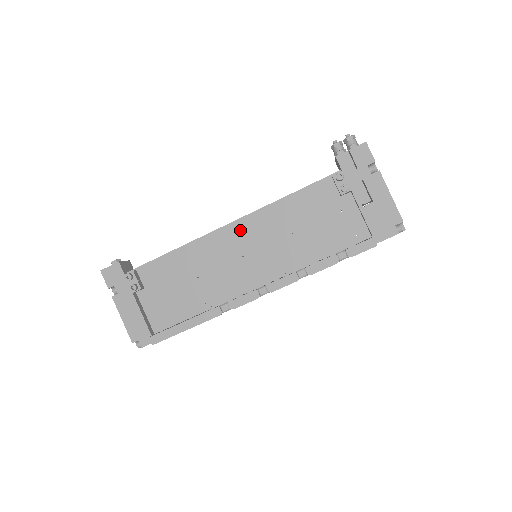
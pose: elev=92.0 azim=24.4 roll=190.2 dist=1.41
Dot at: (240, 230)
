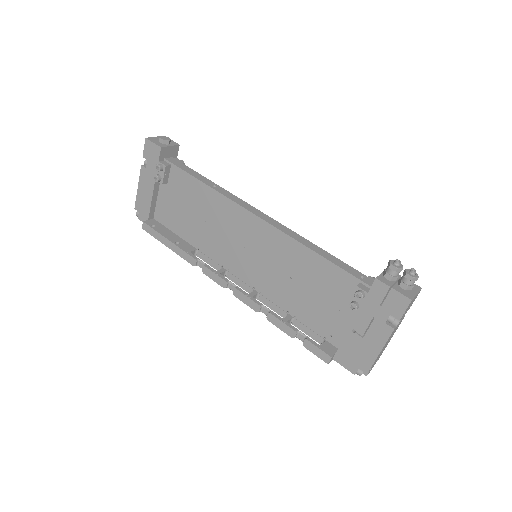
Dot at: (259, 229)
